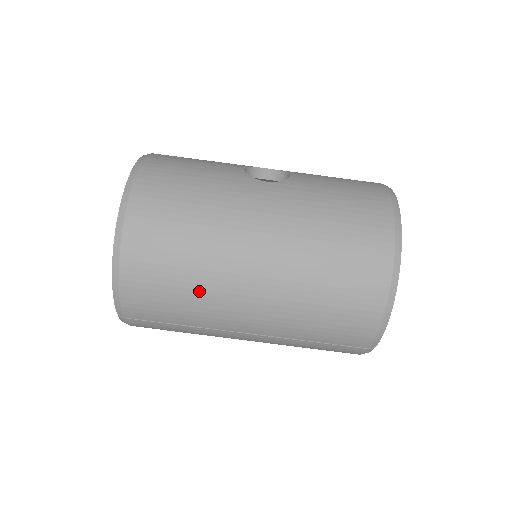
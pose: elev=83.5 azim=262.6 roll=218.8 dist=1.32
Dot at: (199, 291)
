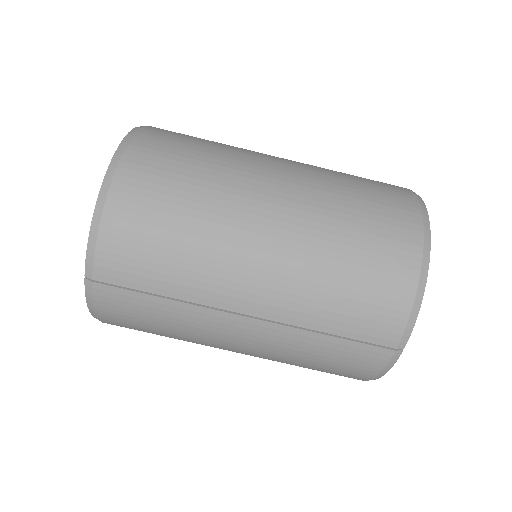
Dot at: (198, 239)
